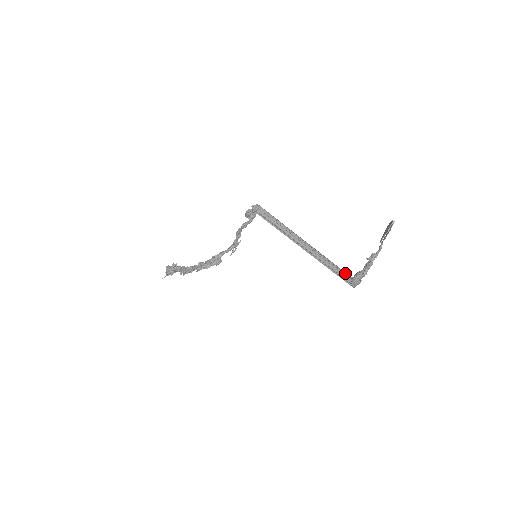
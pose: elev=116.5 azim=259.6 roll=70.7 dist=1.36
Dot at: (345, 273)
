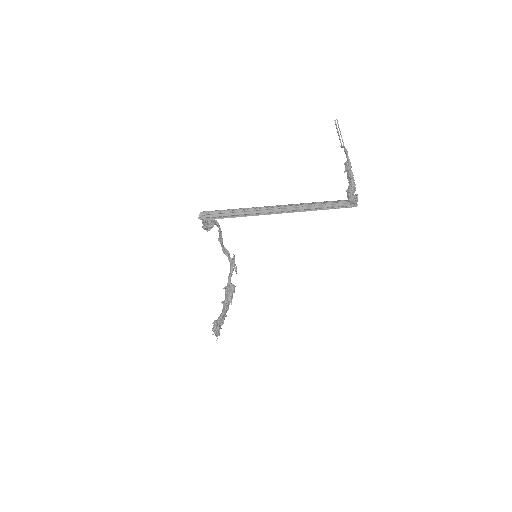
Dot at: (337, 201)
